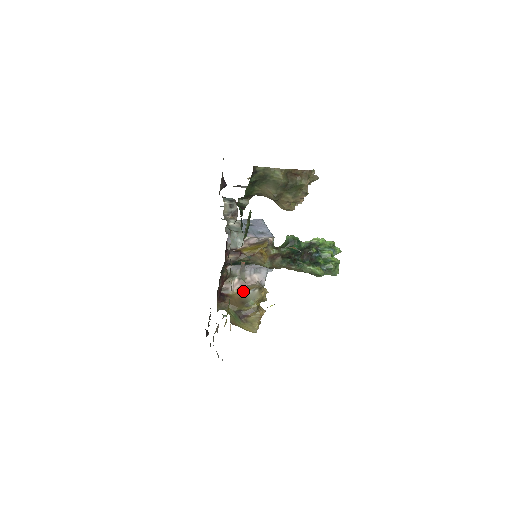
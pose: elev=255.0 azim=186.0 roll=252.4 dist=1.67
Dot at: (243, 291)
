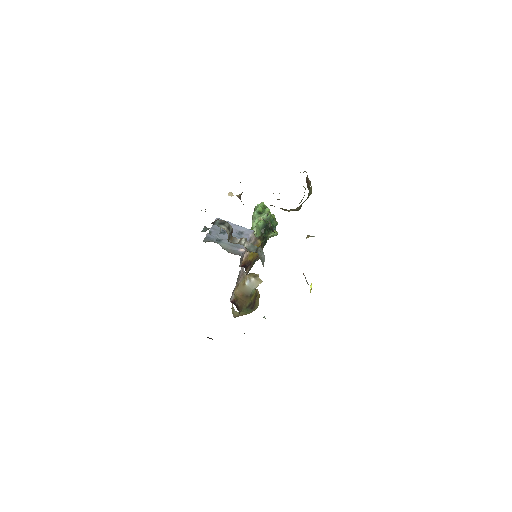
Dot at: (240, 288)
